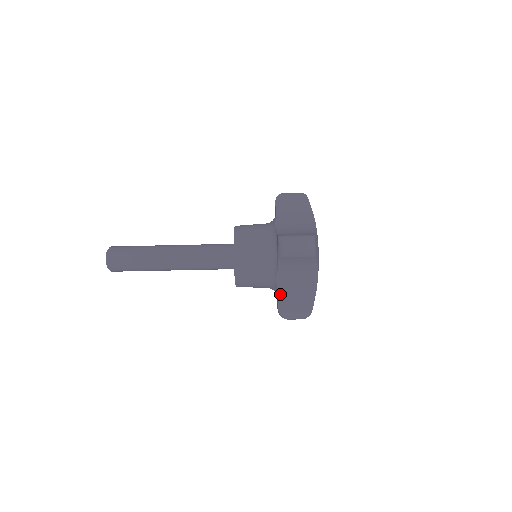
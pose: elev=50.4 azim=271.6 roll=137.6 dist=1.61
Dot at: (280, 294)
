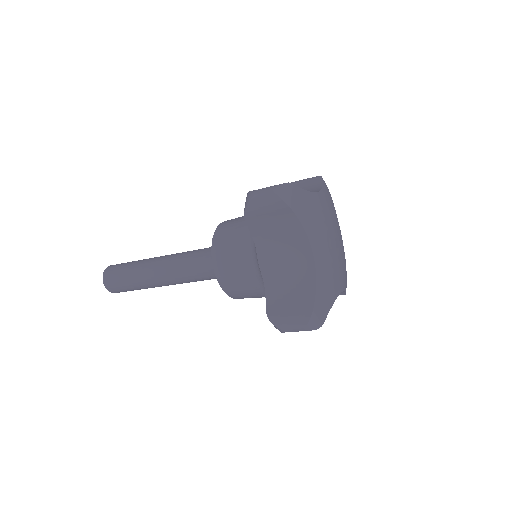
Dot at: (267, 288)
